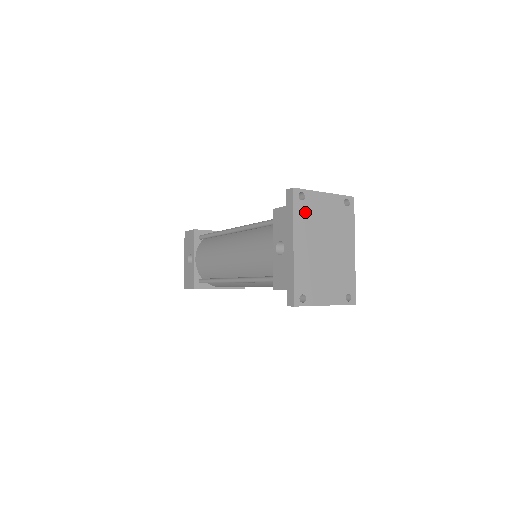
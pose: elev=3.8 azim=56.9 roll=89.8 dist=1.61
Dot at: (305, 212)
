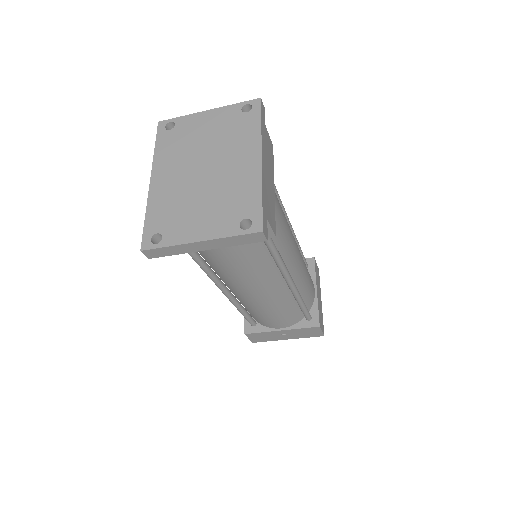
Dot at: (173, 140)
